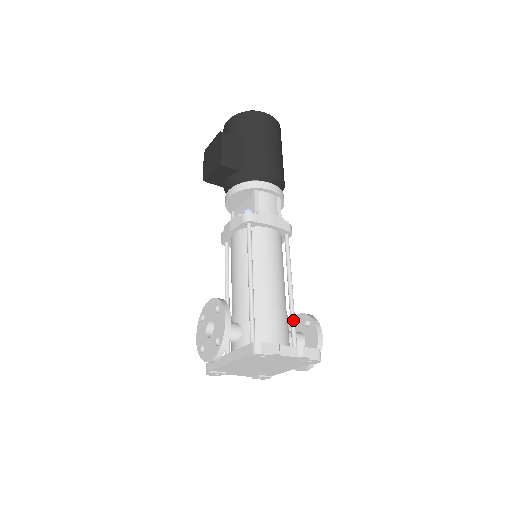
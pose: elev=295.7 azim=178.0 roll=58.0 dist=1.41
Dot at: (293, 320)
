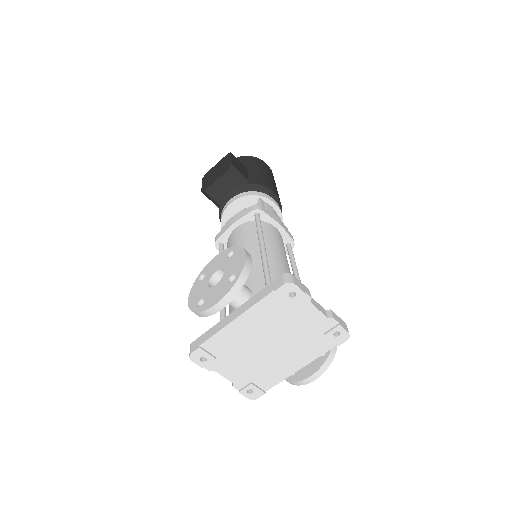
Dot at: occluded
